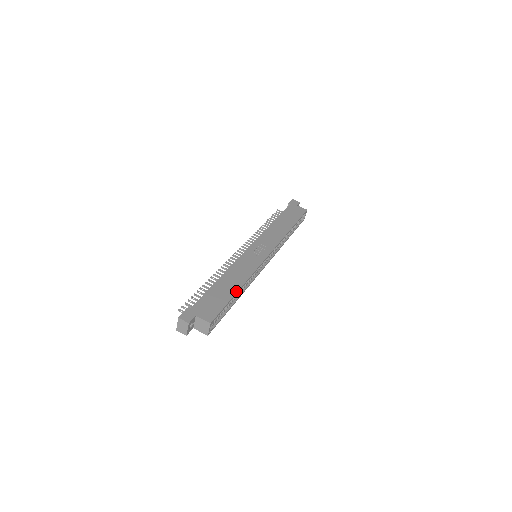
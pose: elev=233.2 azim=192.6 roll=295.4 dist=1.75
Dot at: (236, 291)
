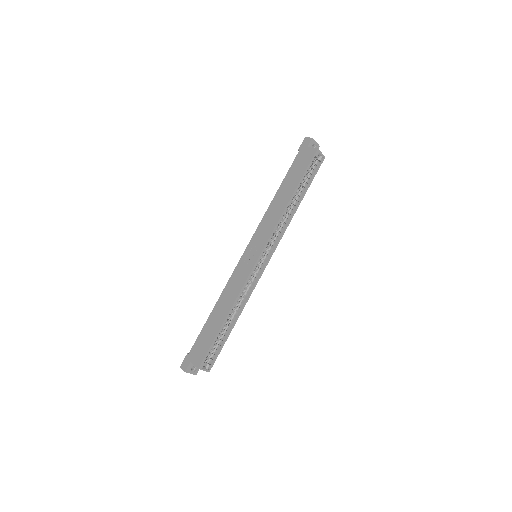
Dot at: (222, 322)
